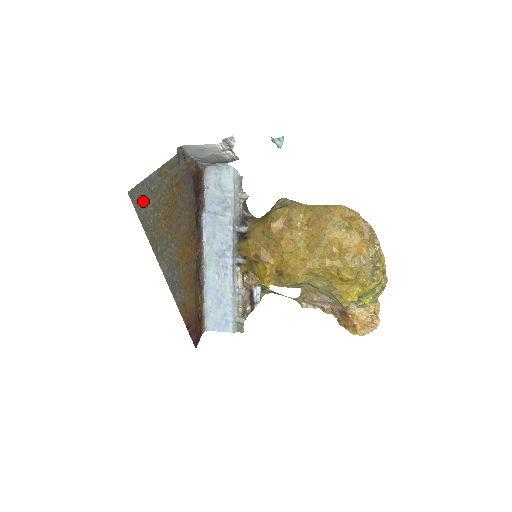
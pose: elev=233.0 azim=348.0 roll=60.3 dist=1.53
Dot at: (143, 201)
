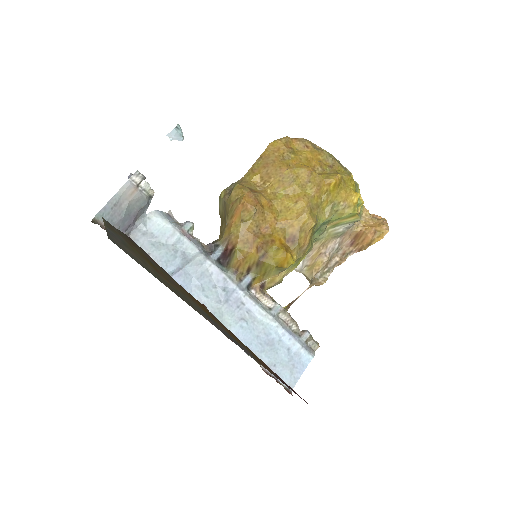
Dot at: (127, 251)
